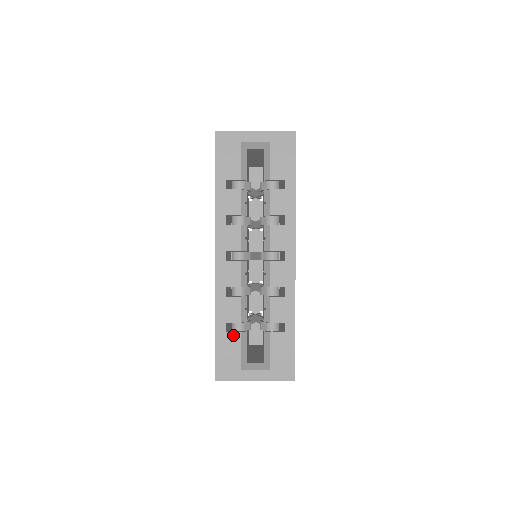
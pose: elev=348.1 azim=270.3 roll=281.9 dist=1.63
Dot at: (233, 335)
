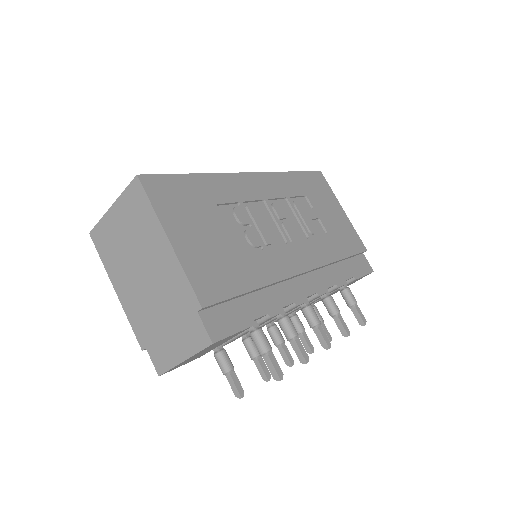
Dot at: occluded
